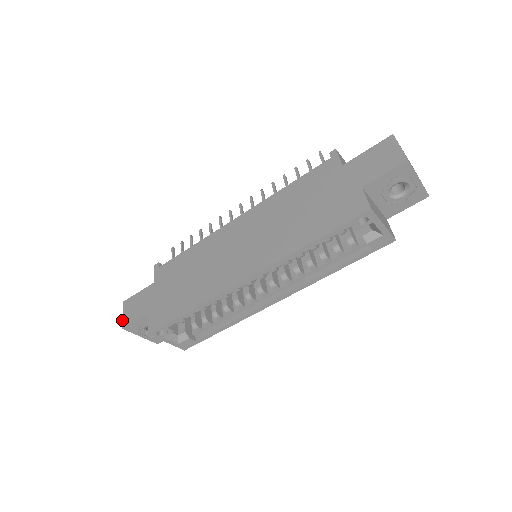
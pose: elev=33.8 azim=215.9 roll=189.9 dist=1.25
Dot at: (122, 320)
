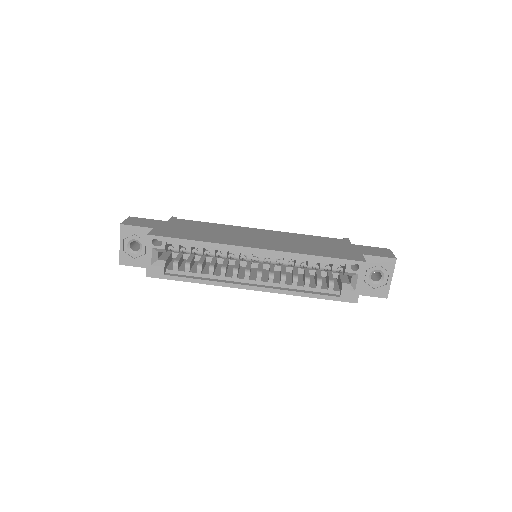
Dot at: (123, 221)
